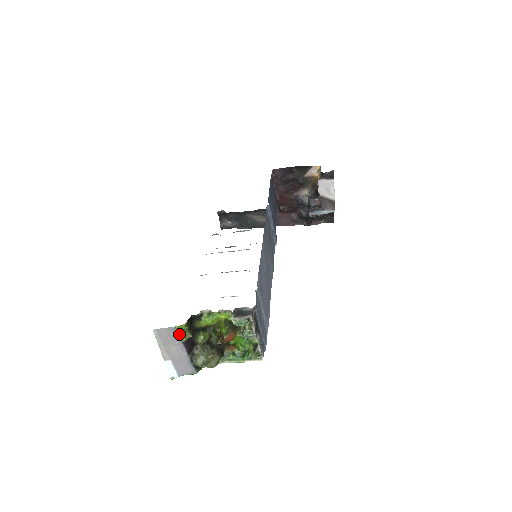
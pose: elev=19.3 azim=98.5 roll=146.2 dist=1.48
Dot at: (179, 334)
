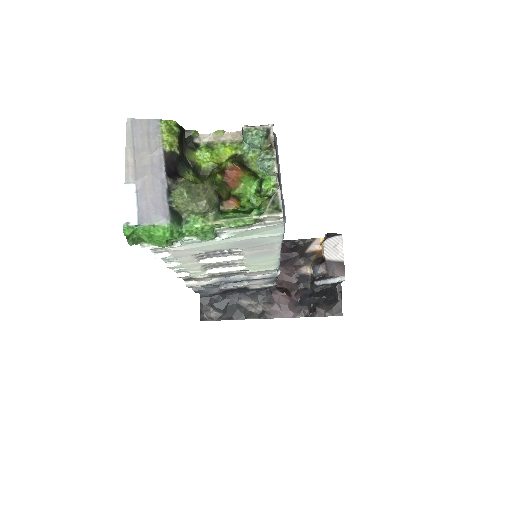
Dot at: (163, 134)
